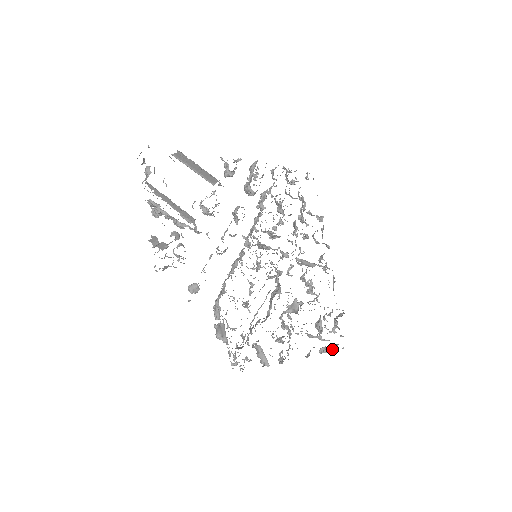
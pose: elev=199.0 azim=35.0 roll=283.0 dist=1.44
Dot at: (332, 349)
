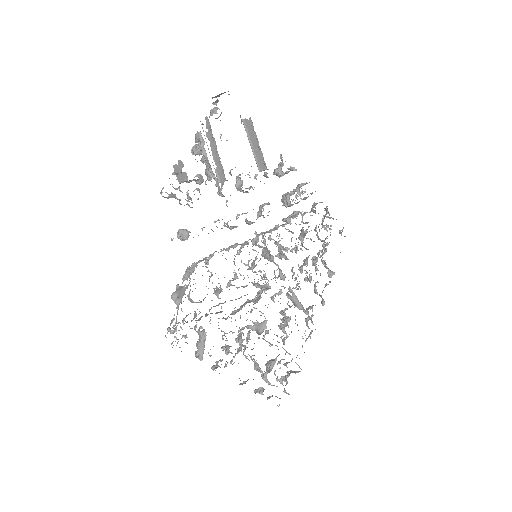
Dot at: (268, 397)
